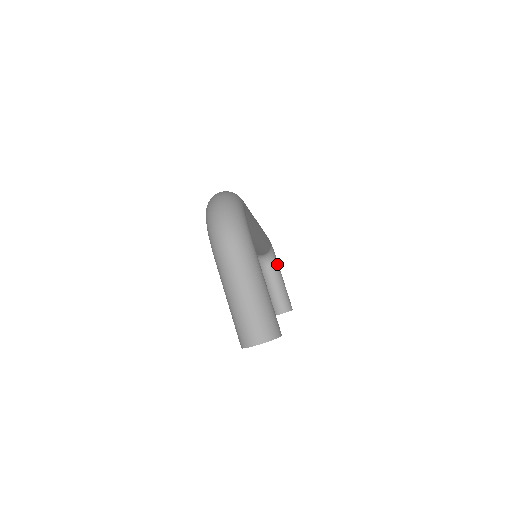
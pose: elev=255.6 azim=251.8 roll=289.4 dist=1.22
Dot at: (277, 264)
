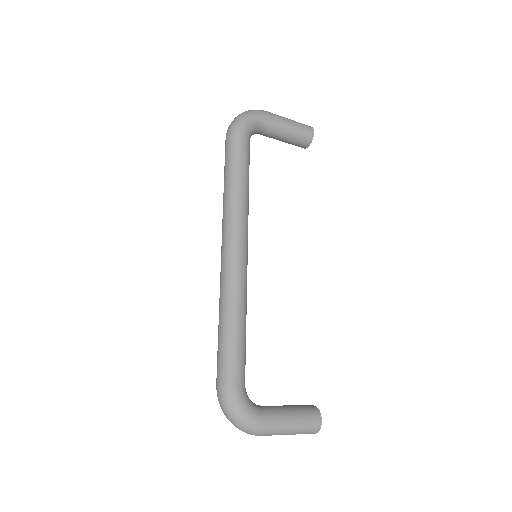
Dot at: (266, 121)
